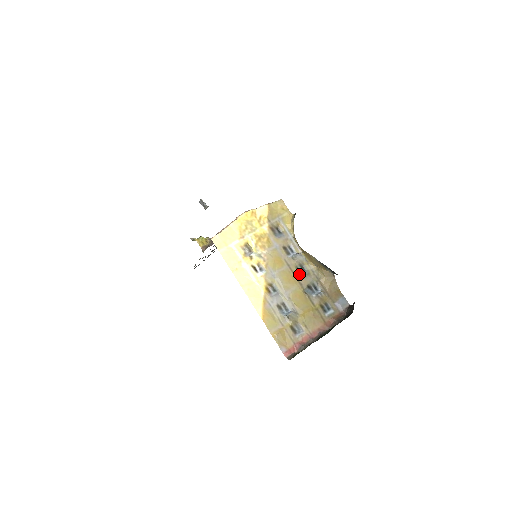
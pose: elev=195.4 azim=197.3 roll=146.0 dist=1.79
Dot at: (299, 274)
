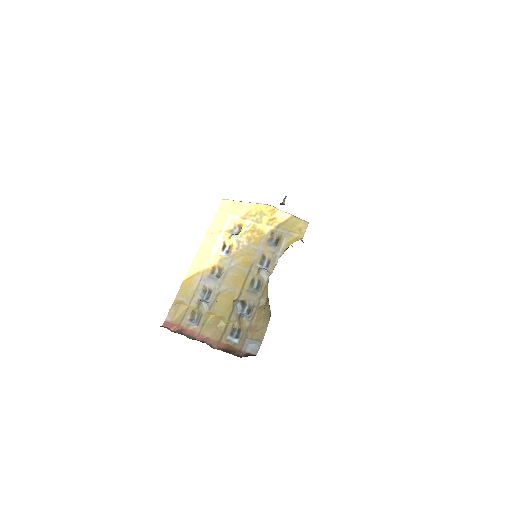
Dot at: (249, 285)
